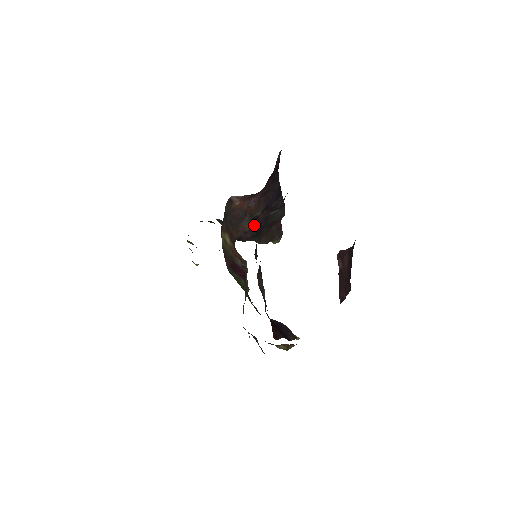
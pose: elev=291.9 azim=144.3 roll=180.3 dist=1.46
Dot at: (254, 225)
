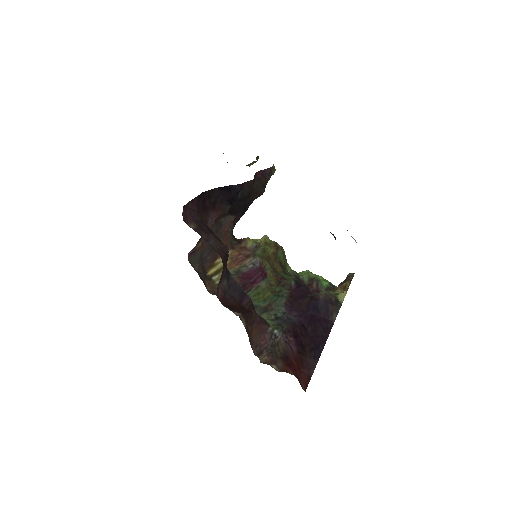
Dot at: (235, 211)
